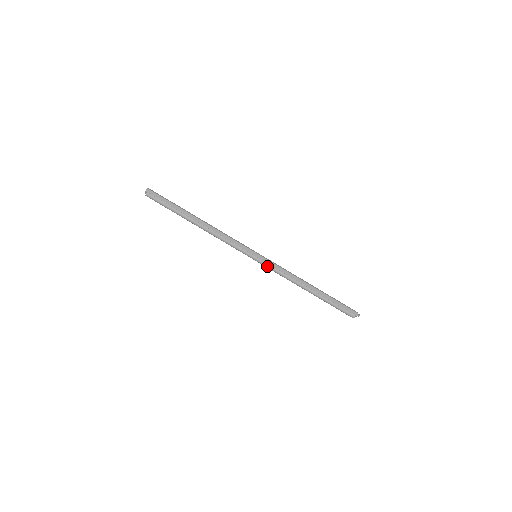
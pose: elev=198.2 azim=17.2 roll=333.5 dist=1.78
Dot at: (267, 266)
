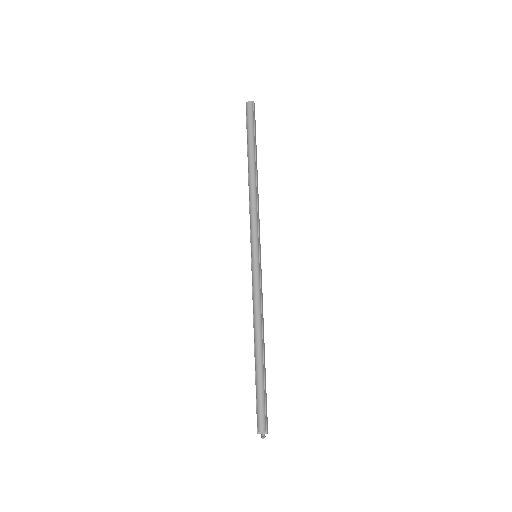
Dot at: (257, 274)
